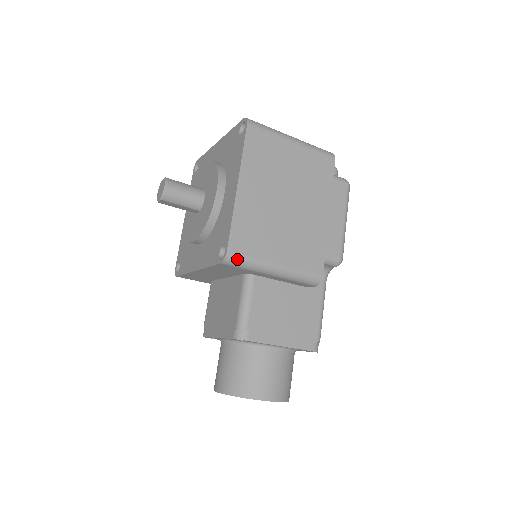
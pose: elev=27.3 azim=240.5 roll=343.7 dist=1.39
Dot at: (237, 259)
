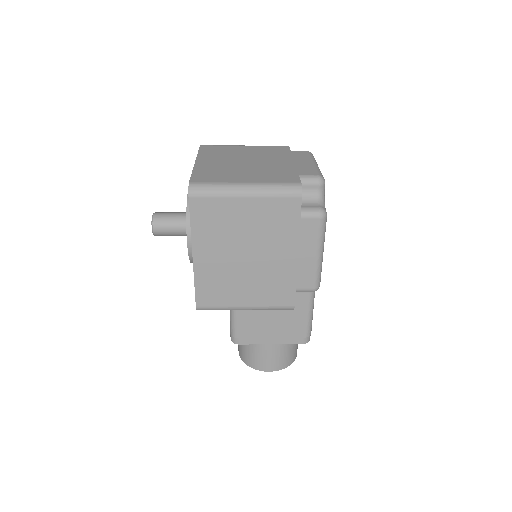
Dot at: (207, 309)
